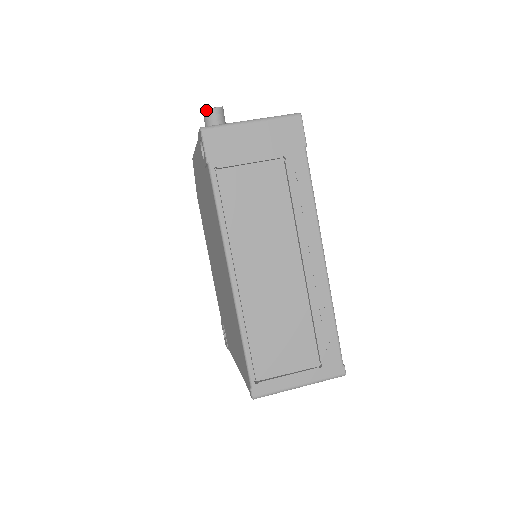
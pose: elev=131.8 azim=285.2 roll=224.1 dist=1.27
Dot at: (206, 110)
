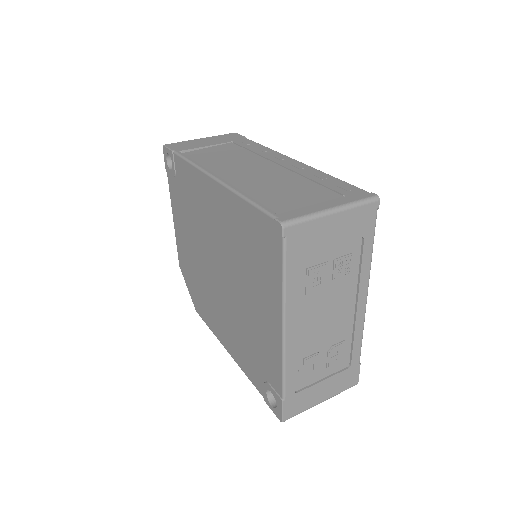
Dot at: occluded
